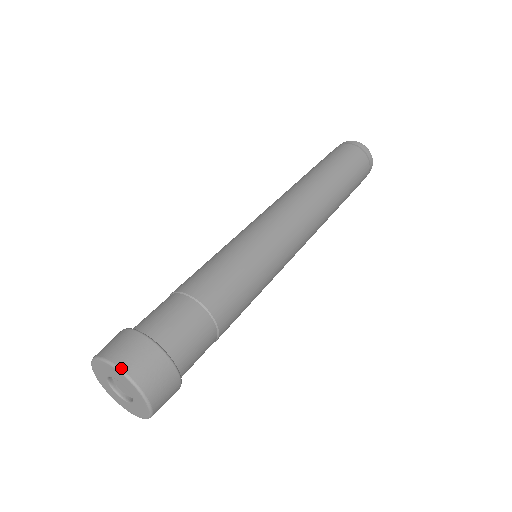
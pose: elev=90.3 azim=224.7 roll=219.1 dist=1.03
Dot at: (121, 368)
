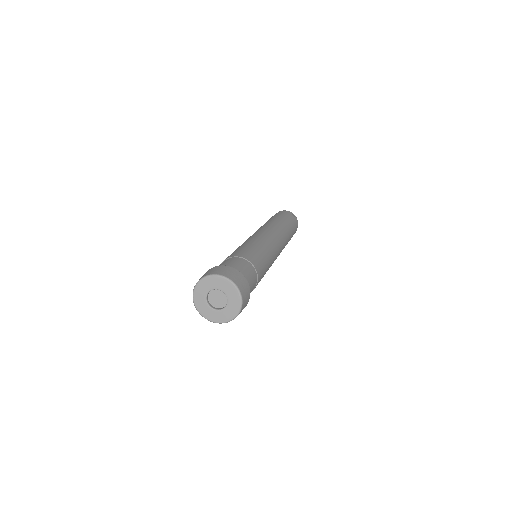
Dot at: (221, 275)
